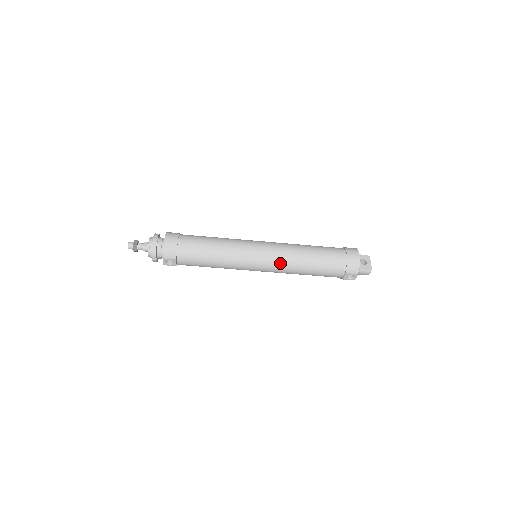
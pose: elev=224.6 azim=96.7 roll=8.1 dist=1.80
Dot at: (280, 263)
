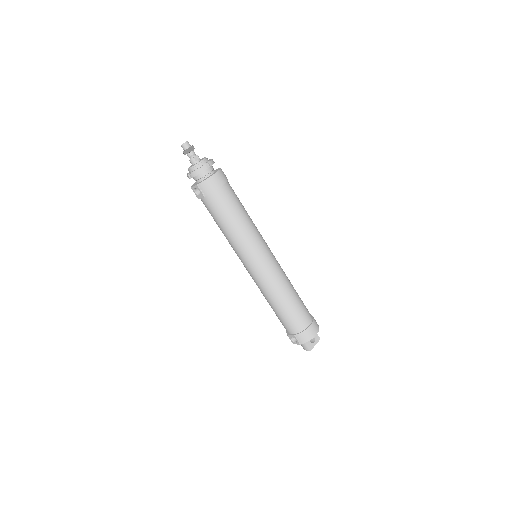
Dot at: (265, 282)
